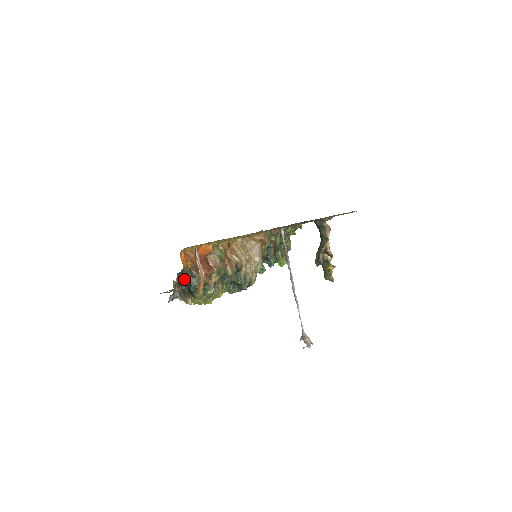
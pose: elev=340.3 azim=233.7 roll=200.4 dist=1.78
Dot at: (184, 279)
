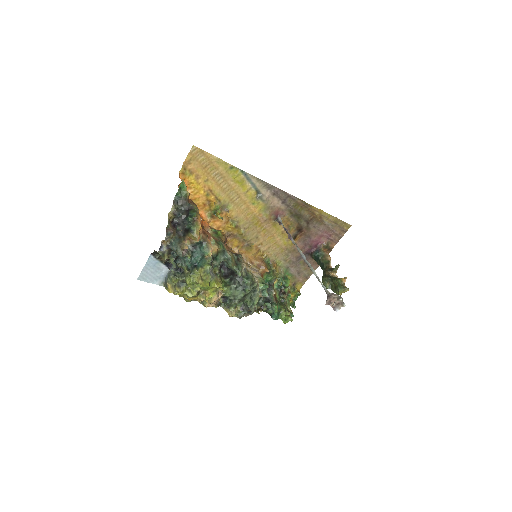
Dot at: (181, 211)
